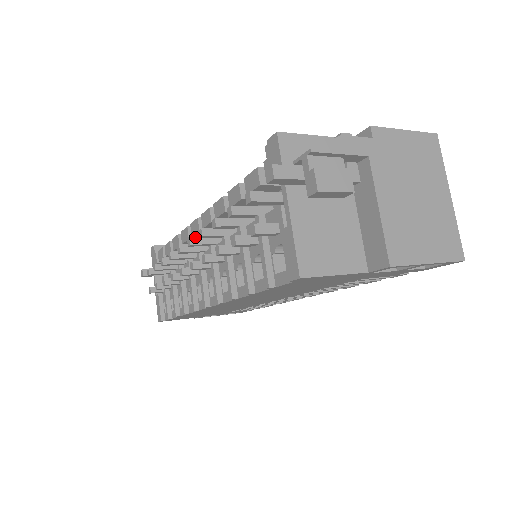
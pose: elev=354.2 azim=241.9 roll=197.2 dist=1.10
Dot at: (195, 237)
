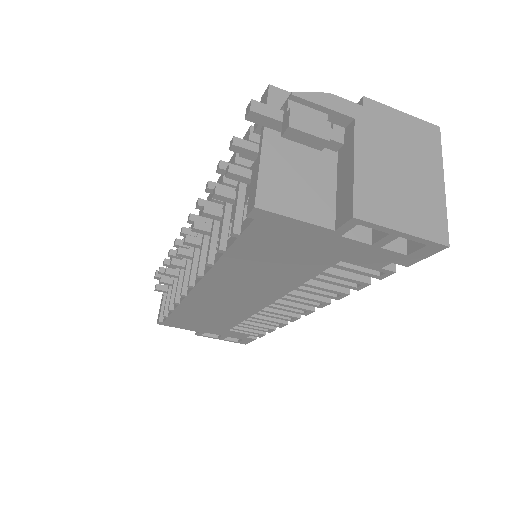
Dot at: (196, 215)
